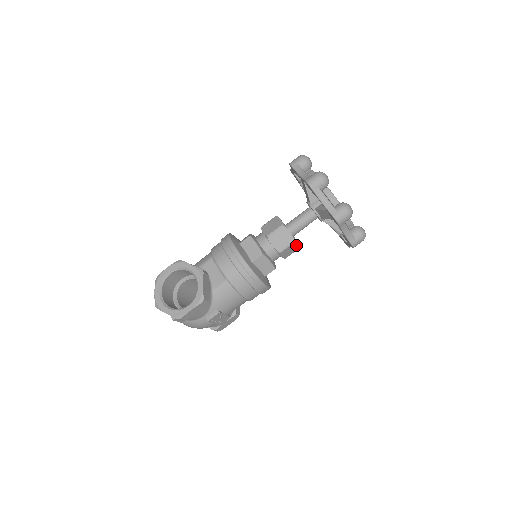
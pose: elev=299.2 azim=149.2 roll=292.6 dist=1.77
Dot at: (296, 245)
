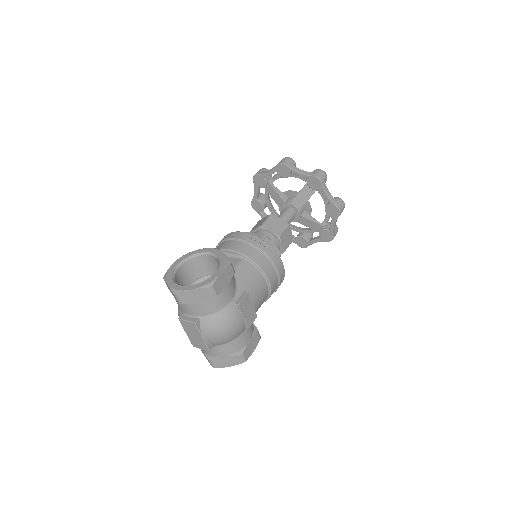
Dot at: (290, 232)
